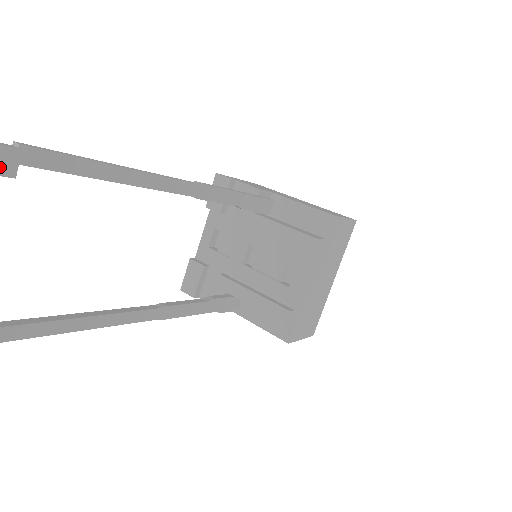
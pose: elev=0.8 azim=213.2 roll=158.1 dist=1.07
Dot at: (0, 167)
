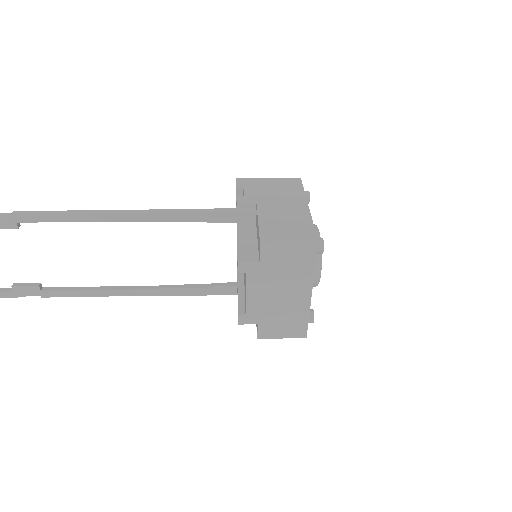
Dot at: (9, 225)
